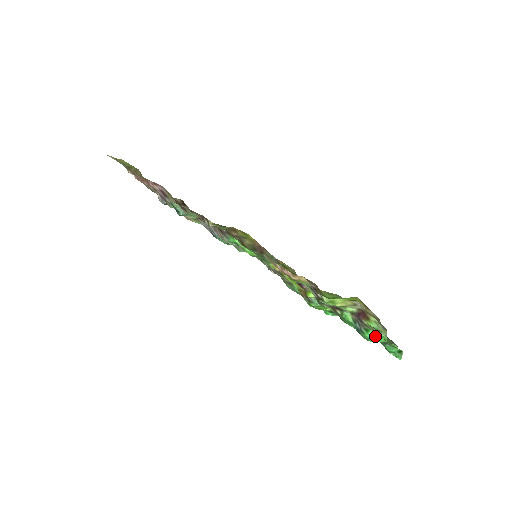
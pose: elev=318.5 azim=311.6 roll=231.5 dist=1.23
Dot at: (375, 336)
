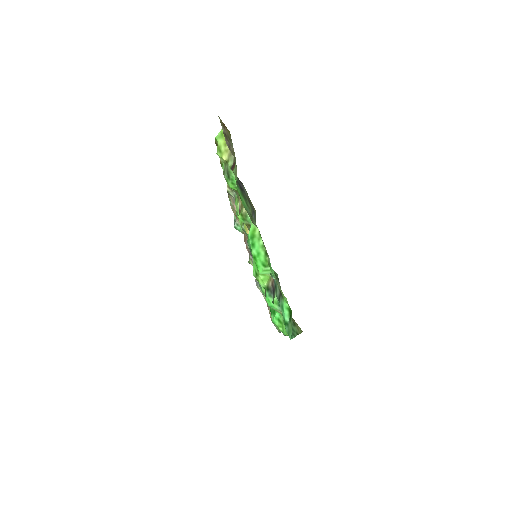
Dot at: (252, 231)
